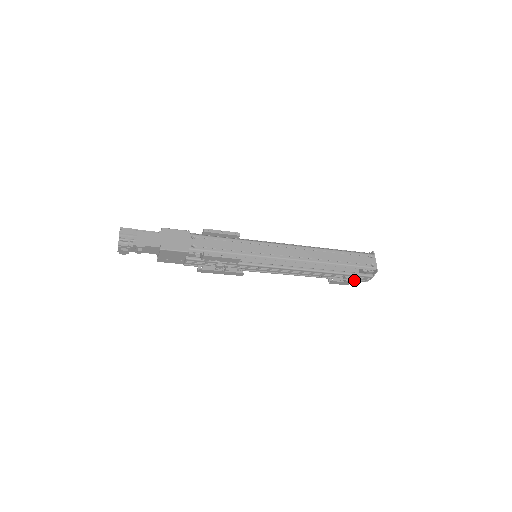
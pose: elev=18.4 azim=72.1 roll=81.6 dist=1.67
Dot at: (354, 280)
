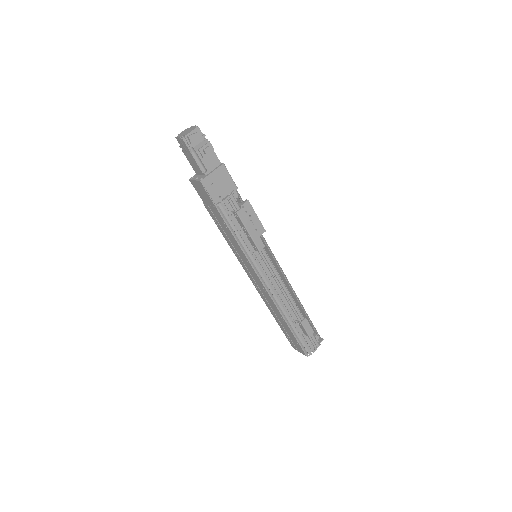
Dot at: (306, 344)
